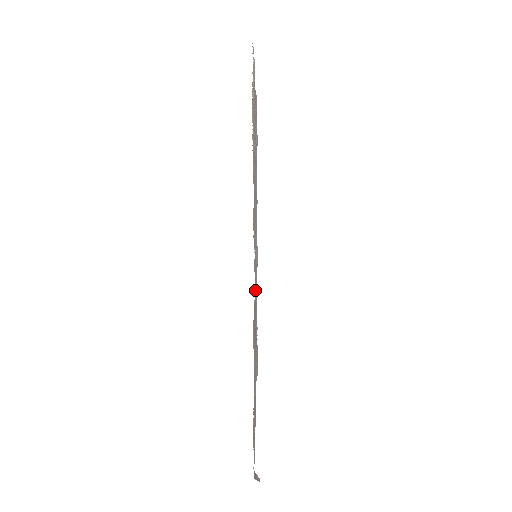
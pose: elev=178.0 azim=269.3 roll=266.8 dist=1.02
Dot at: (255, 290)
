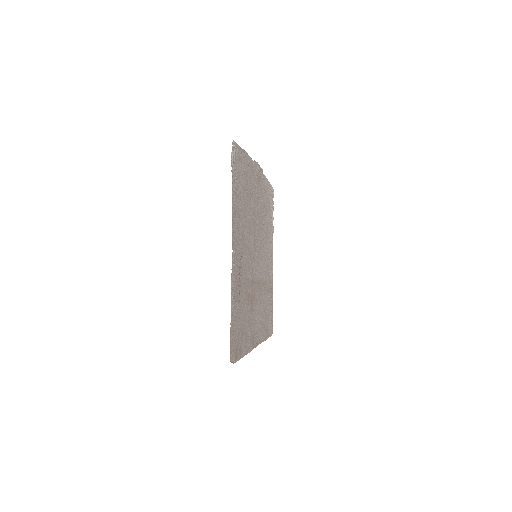
Dot at: (248, 271)
